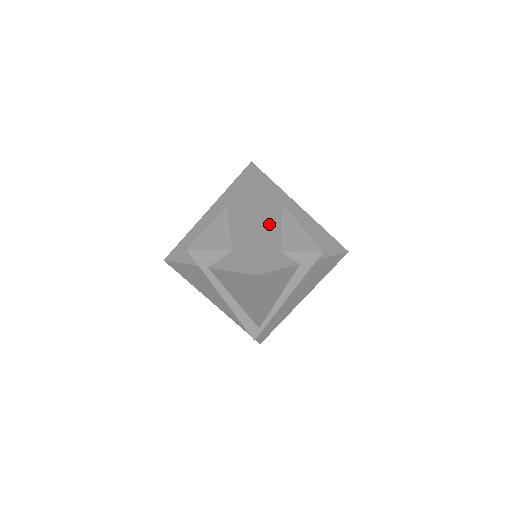
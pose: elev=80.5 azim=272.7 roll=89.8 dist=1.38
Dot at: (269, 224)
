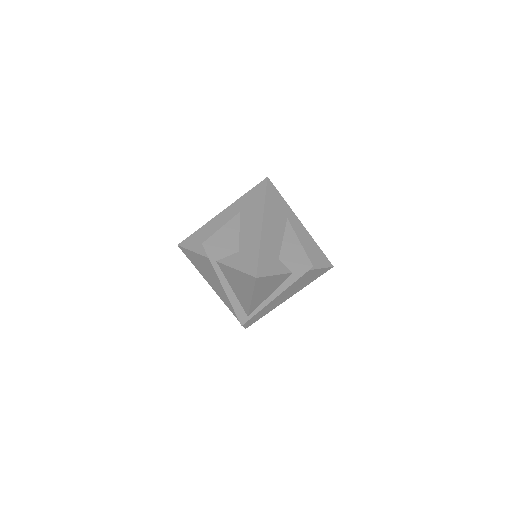
Dot at: (273, 235)
